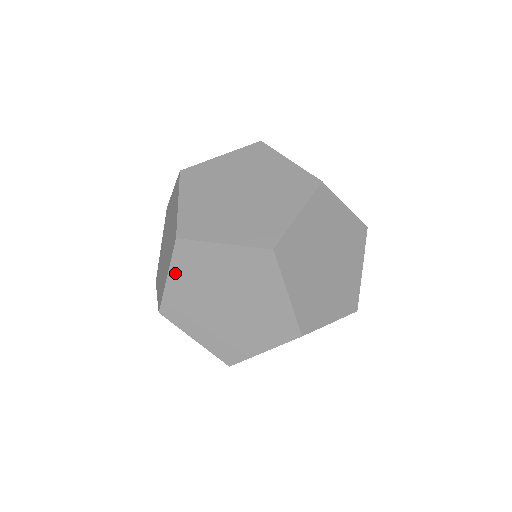
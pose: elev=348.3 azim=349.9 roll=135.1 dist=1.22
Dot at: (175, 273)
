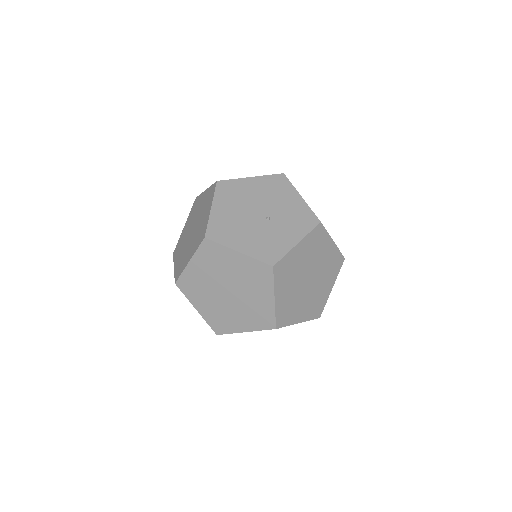
Dot at: occluded
